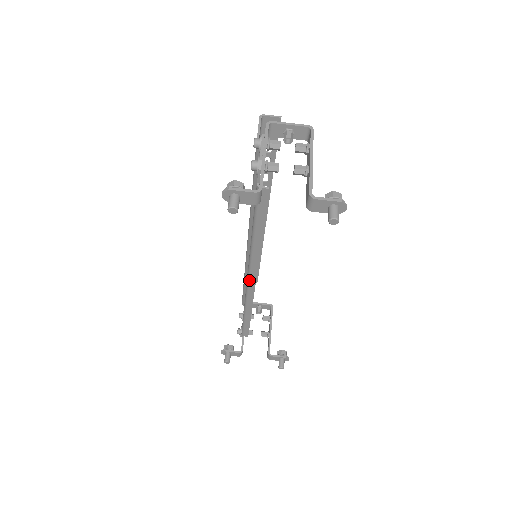
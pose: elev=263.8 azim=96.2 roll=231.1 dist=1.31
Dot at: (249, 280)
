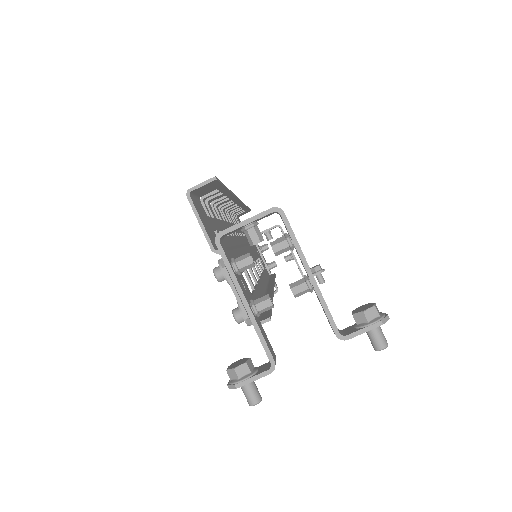
Dot at: occluded
